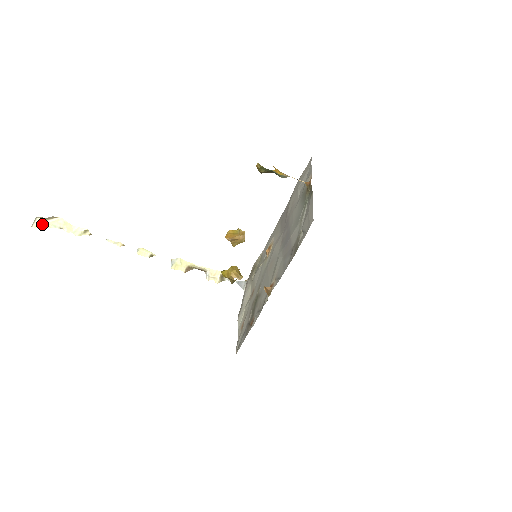
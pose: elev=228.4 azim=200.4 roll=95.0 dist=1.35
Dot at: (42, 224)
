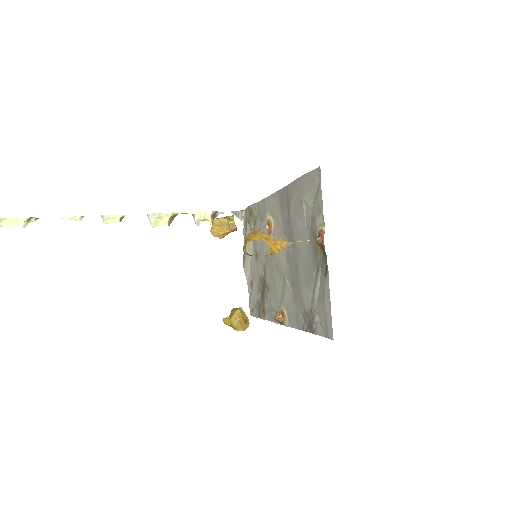
Dot at: out of frame
